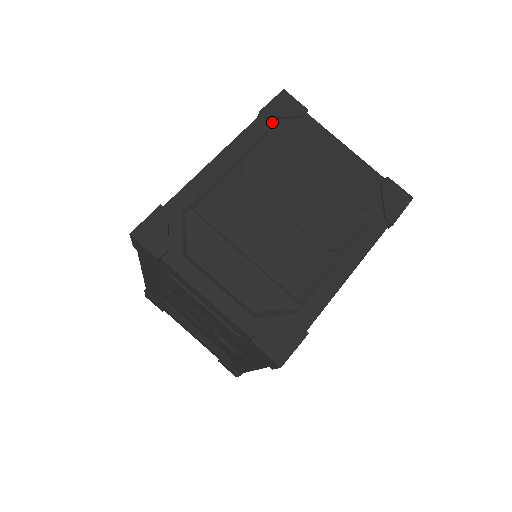
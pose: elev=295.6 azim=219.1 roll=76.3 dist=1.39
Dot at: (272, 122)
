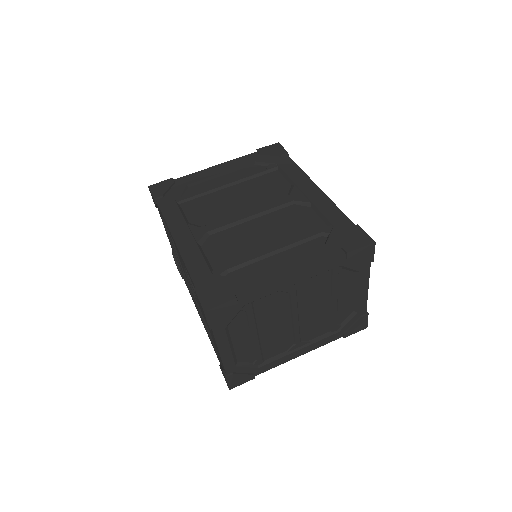
Dot at: (347, 262)
